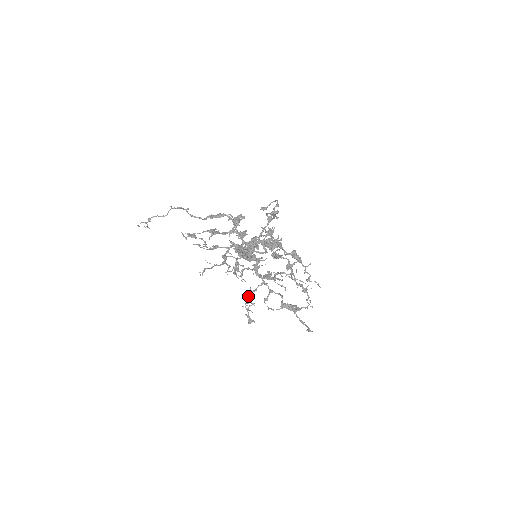
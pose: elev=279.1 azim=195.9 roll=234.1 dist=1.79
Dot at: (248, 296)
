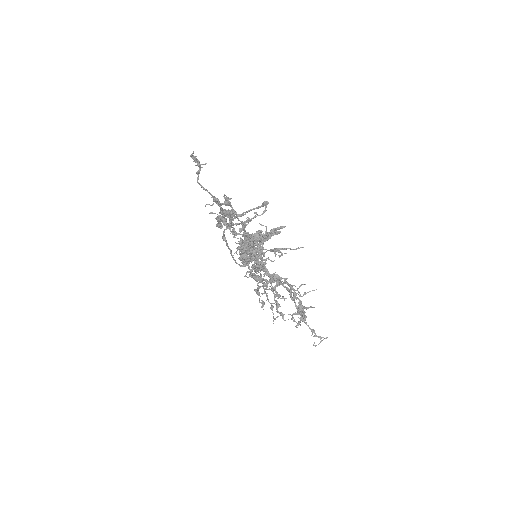
Dot at: (290, 284)
